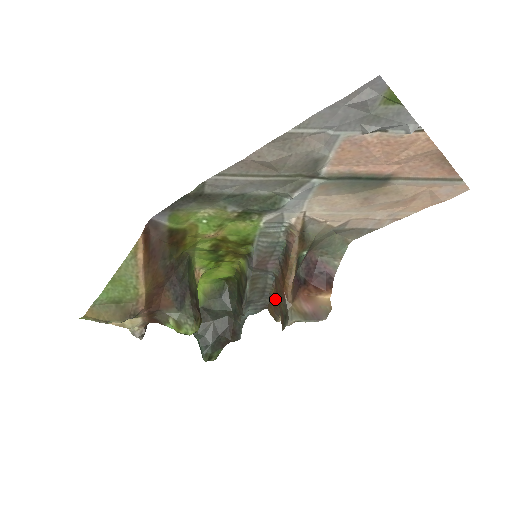
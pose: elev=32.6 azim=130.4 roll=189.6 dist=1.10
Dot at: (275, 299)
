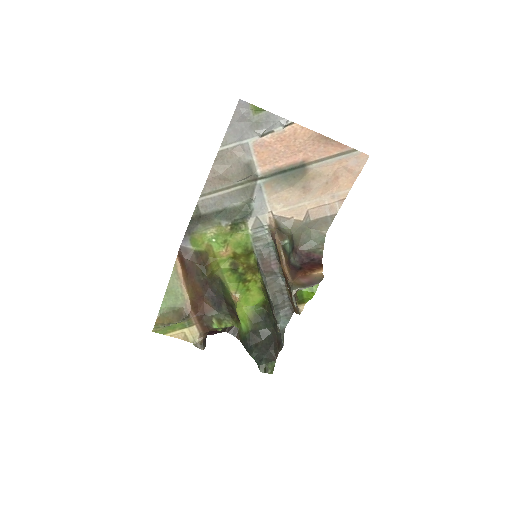
Dot at: (290, 294)
